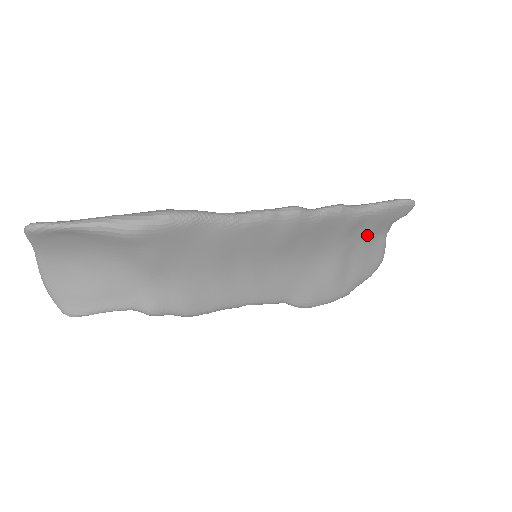
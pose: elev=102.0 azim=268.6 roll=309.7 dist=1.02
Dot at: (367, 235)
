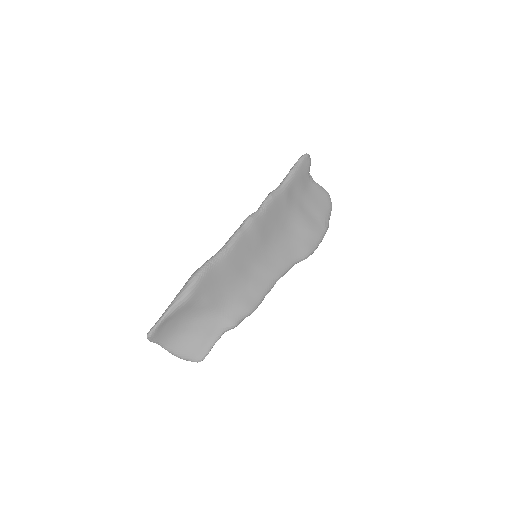
Dot at: (302, 192)
